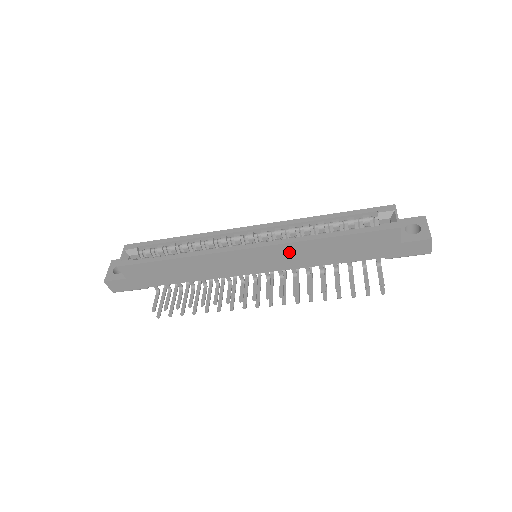
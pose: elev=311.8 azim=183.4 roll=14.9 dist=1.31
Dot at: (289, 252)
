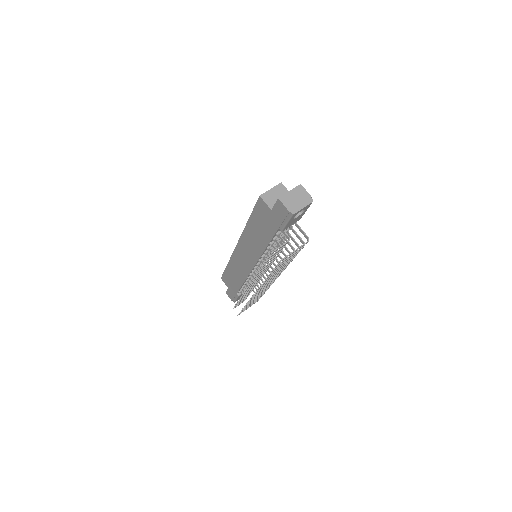
Dot at: (247, 242)
